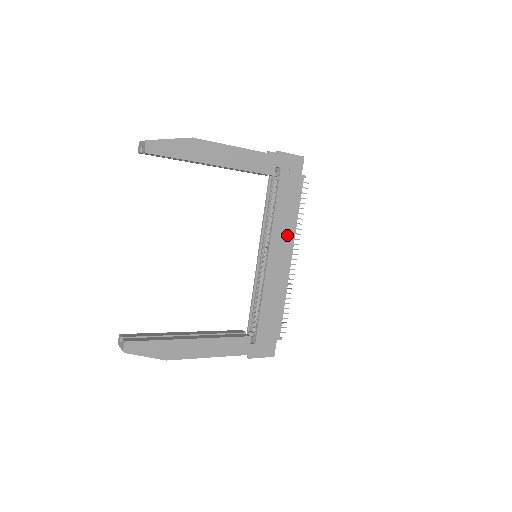
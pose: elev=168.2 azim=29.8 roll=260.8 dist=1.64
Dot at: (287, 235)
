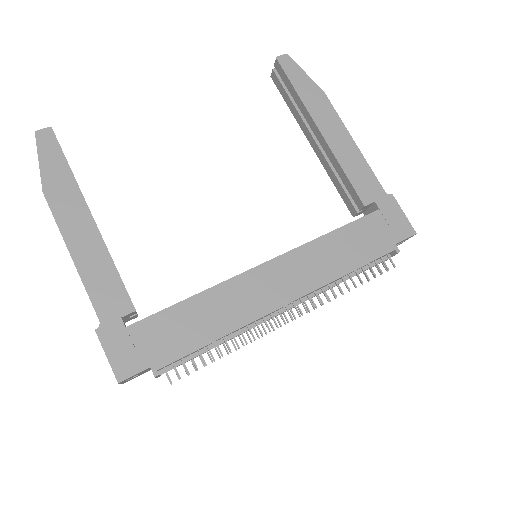
Dot at: (313, 273)
